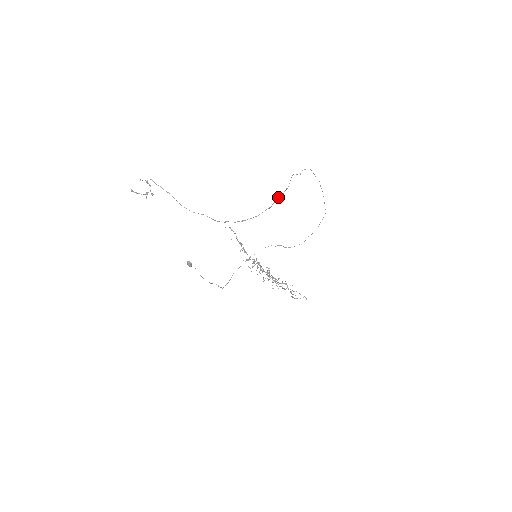
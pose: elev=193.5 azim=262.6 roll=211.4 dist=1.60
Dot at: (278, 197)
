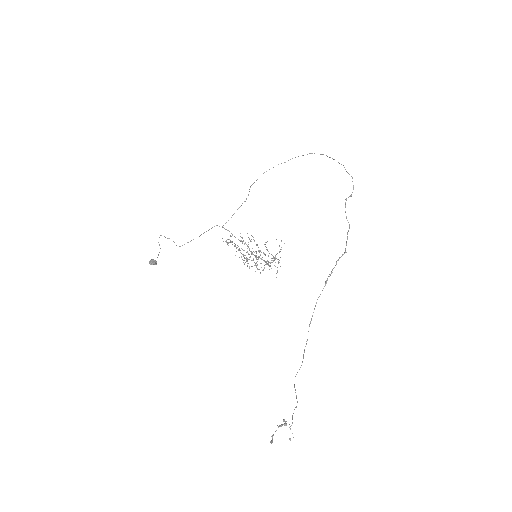
Dot at: occluded
